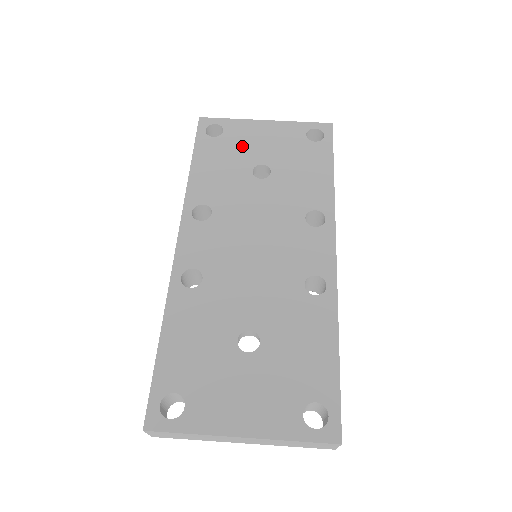
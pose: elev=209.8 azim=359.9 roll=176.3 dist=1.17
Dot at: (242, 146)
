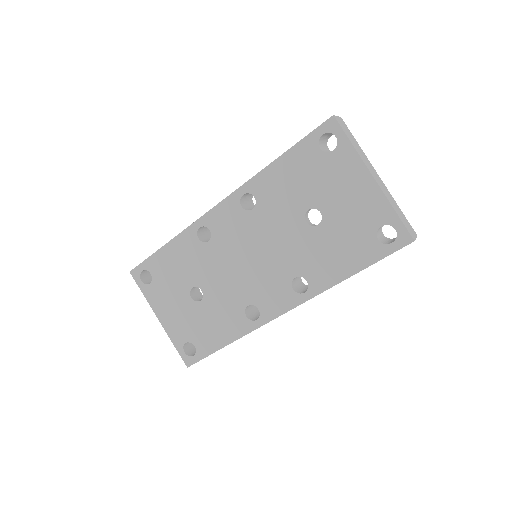
Dot at: (328, 181)
